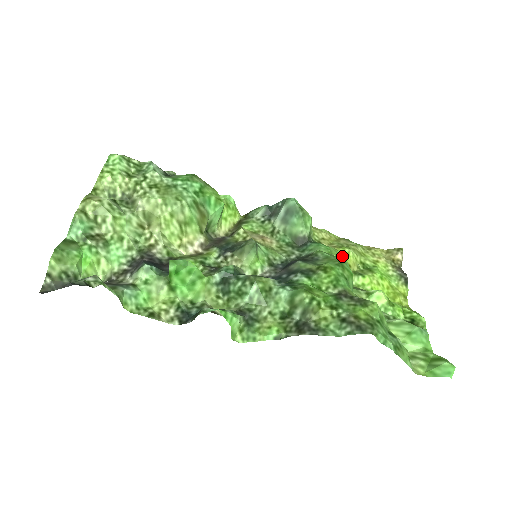
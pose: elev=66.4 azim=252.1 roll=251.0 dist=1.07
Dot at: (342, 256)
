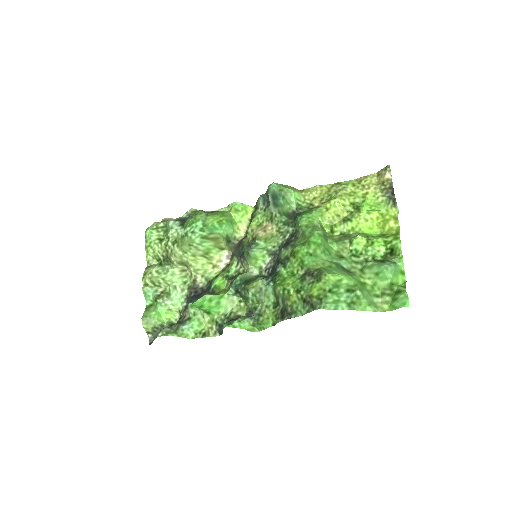
Dot at: (329, 211)
